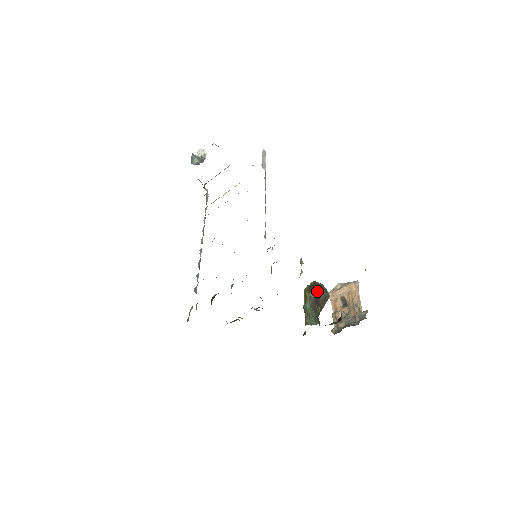
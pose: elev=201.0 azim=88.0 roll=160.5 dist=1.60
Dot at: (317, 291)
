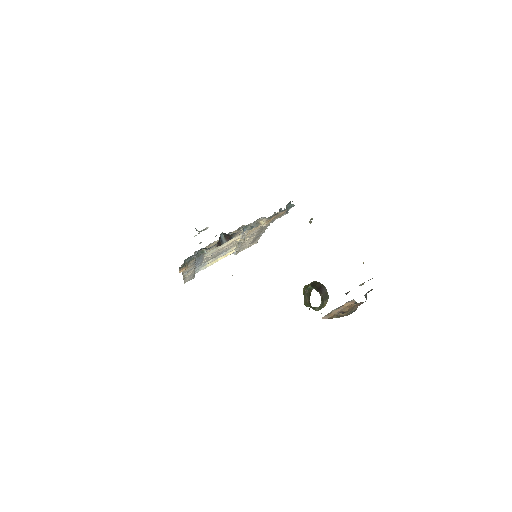
Dot at: (318, 283)
